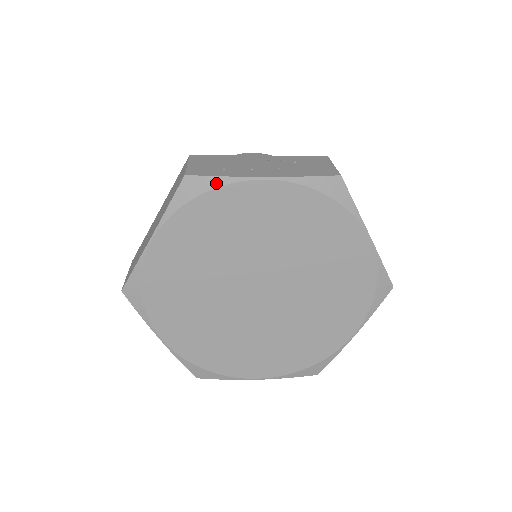
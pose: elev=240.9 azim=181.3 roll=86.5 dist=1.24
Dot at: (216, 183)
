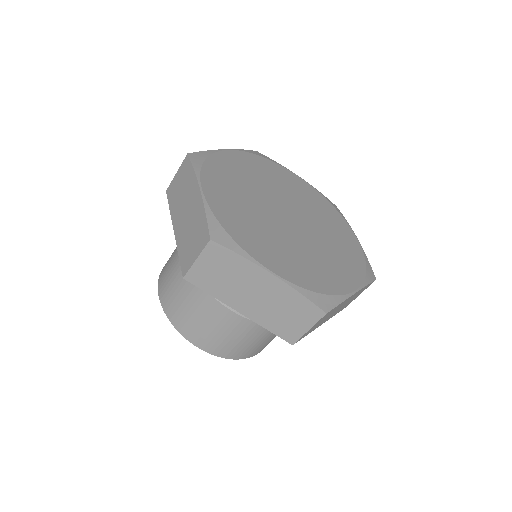
Dot at: (208, 153)
